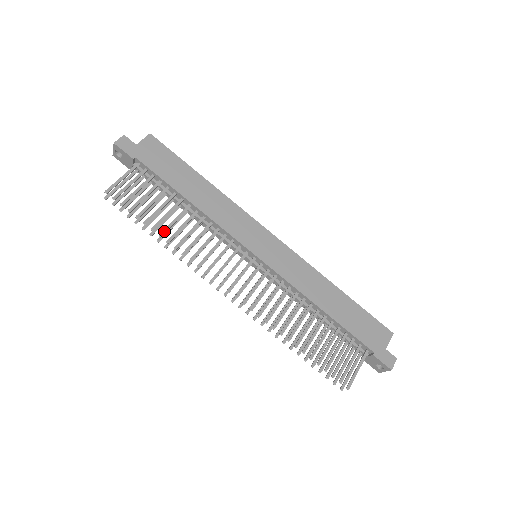
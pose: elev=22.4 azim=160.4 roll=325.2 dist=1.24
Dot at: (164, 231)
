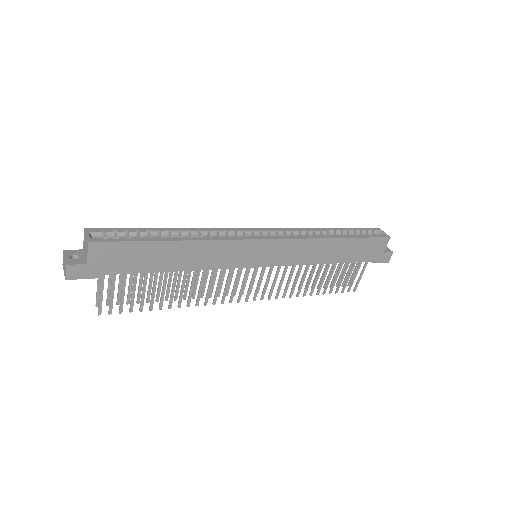
Dot at: (170, 303)
